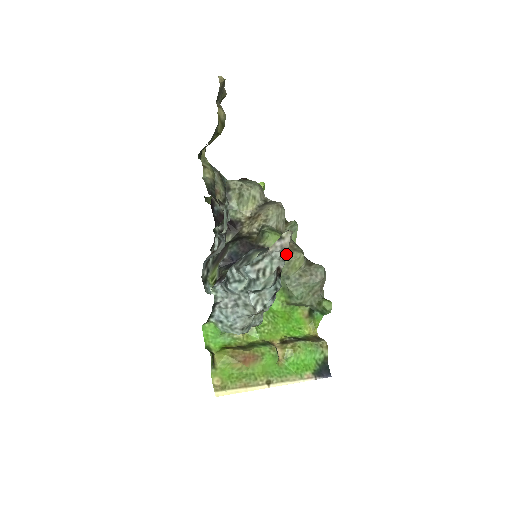
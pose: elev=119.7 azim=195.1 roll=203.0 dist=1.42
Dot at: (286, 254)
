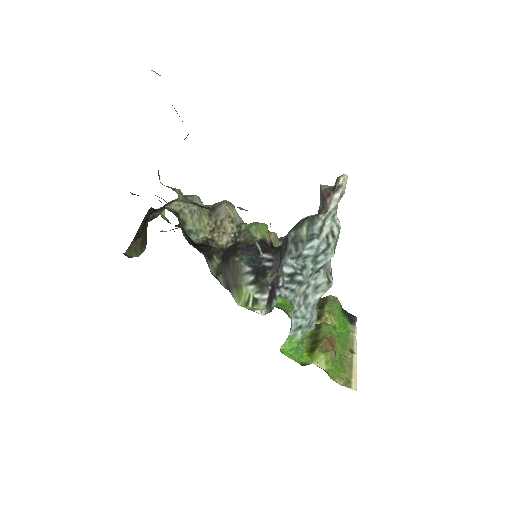
Dot at: occluded
